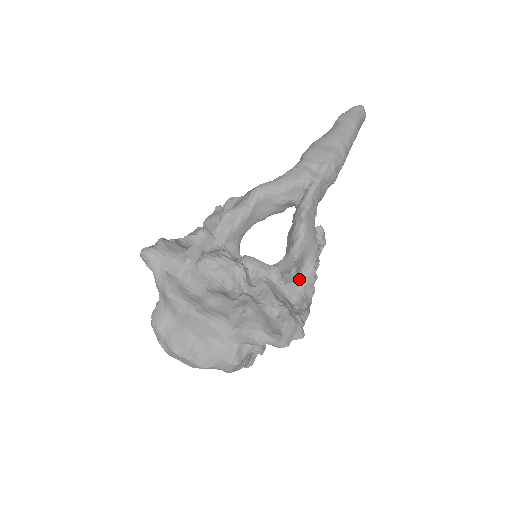
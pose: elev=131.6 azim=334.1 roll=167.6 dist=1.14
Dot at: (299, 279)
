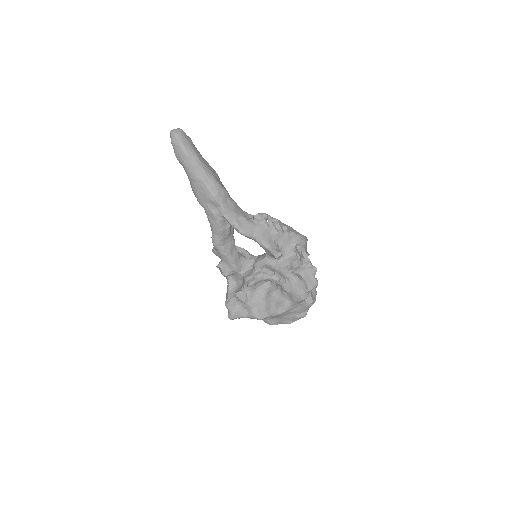
Dot at: (282, 244)
